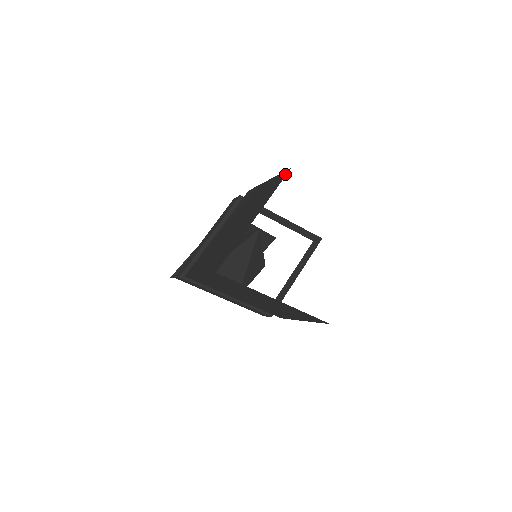
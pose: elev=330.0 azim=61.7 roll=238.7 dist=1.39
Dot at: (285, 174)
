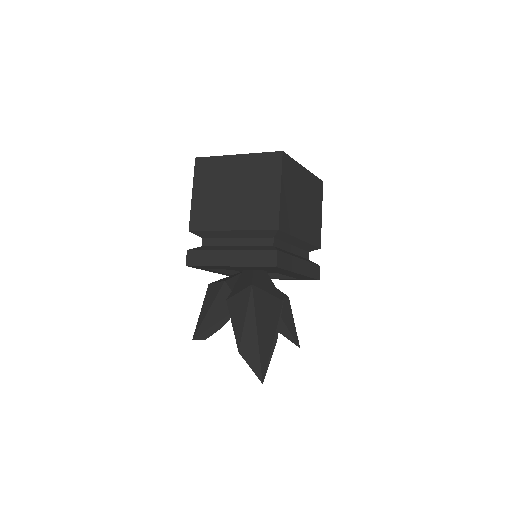
Dot at: occluded
